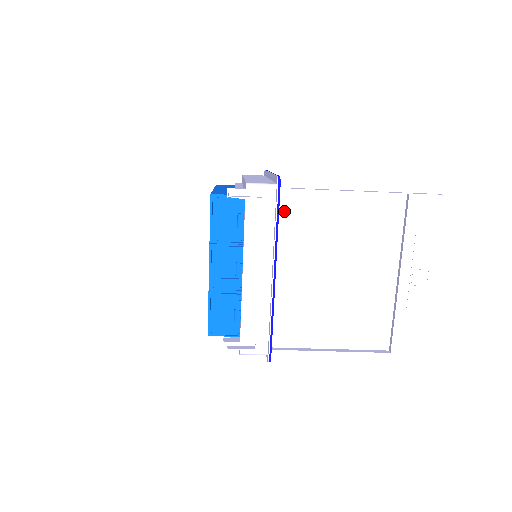
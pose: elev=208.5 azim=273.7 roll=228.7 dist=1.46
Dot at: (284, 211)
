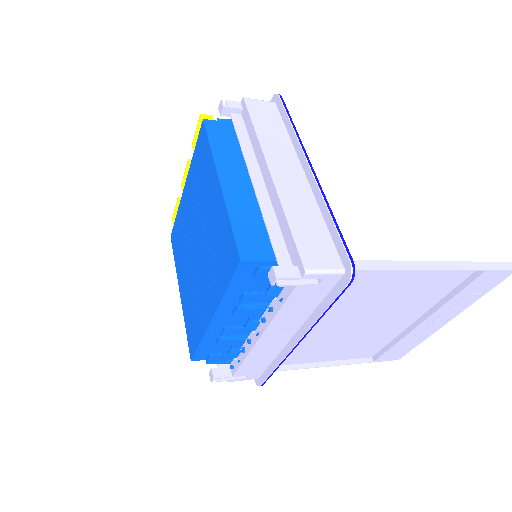
Dot at: occluded
